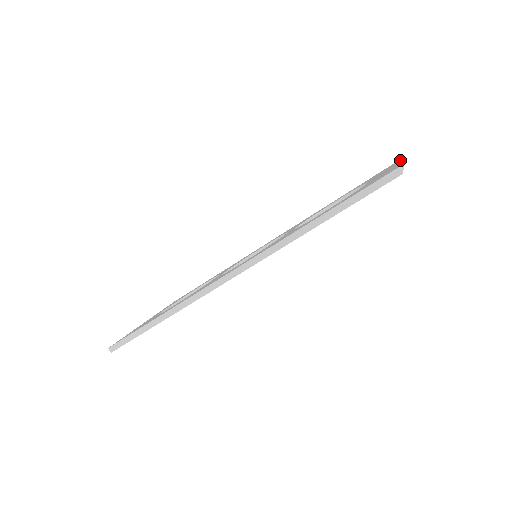
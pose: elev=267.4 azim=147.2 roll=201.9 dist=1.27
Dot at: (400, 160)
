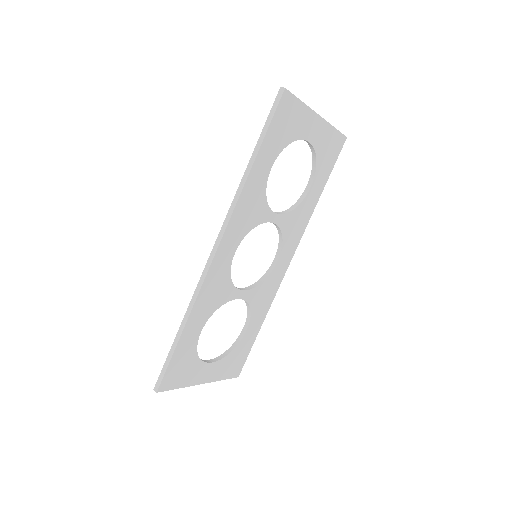
Dot at: occluded
